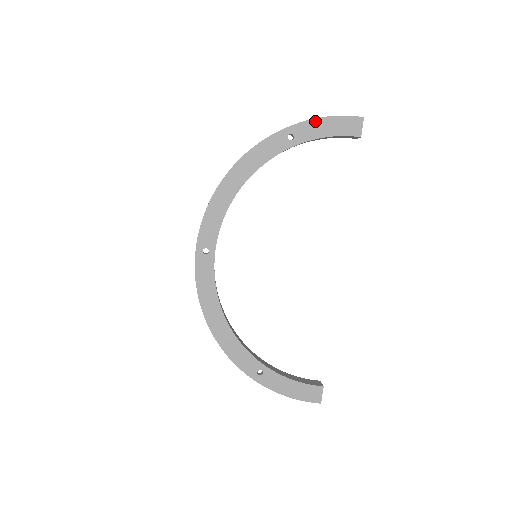
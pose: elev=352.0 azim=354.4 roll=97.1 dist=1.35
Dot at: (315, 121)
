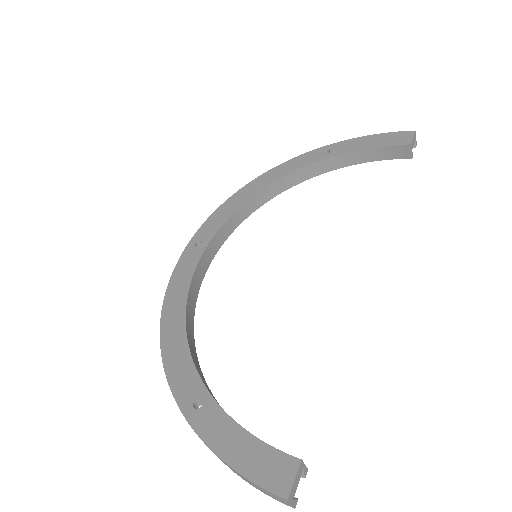
Dot at: (356, 139)
